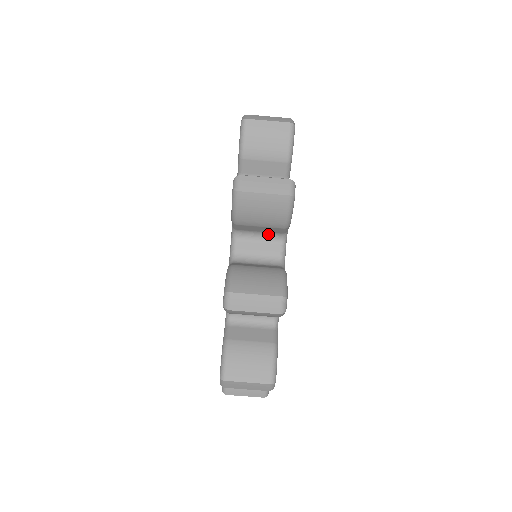
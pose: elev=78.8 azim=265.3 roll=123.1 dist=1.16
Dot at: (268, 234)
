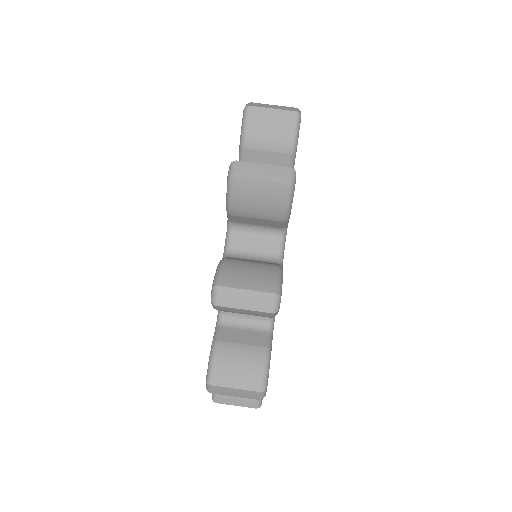
Dot at: occluded
